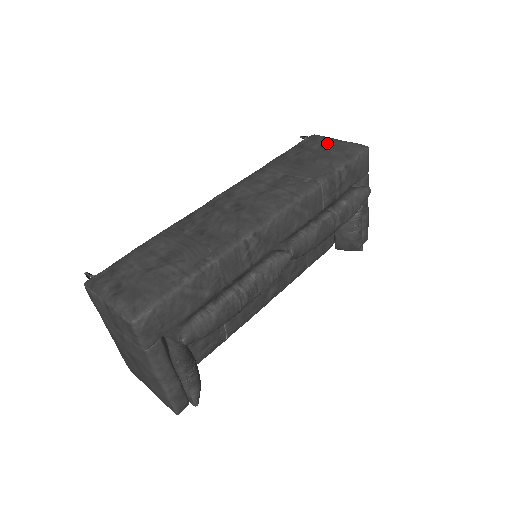
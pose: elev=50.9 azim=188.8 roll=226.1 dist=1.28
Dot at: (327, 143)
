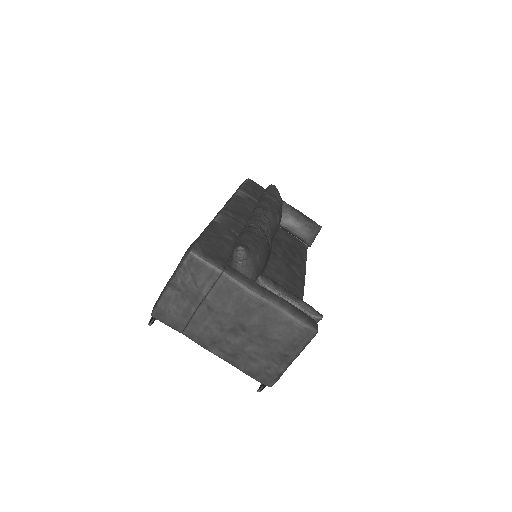
Dot at: occluded
